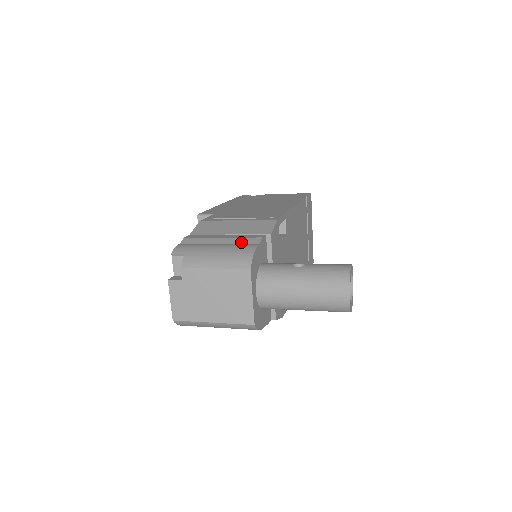
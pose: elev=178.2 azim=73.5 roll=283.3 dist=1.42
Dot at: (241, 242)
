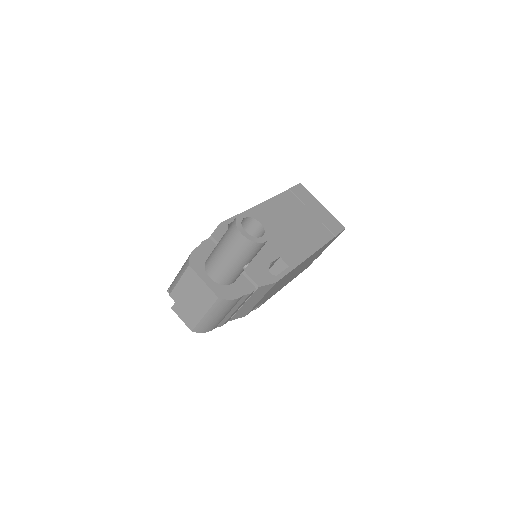
Dot at: occluded
